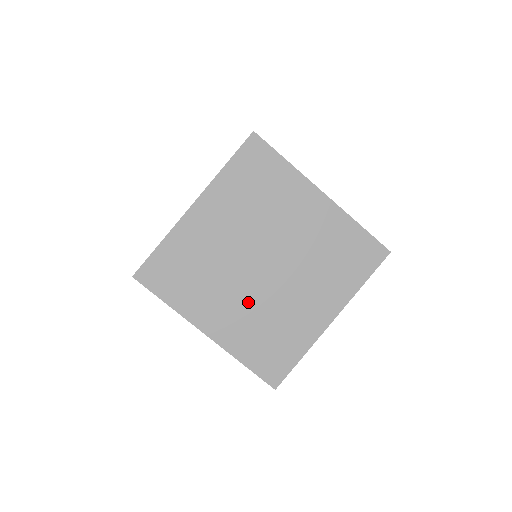
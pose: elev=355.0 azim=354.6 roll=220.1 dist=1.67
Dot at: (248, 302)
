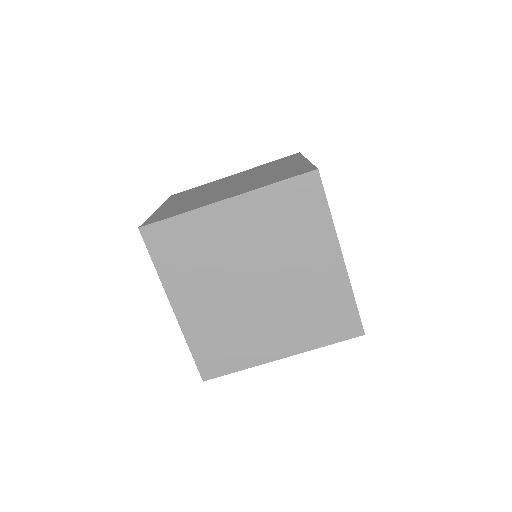
Dot at: (279, 314)
